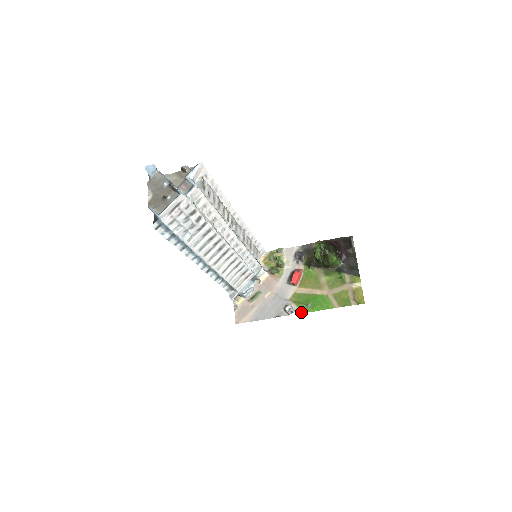
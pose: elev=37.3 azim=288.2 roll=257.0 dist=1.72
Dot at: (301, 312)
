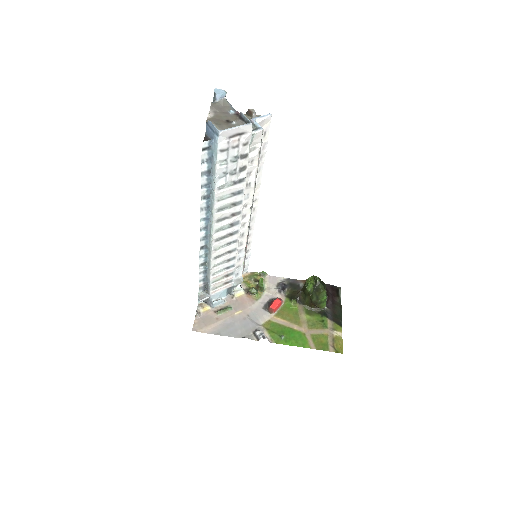
Dot at: (272, 341)
